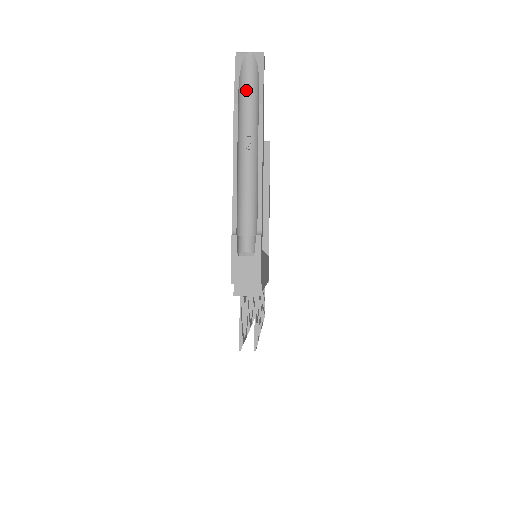
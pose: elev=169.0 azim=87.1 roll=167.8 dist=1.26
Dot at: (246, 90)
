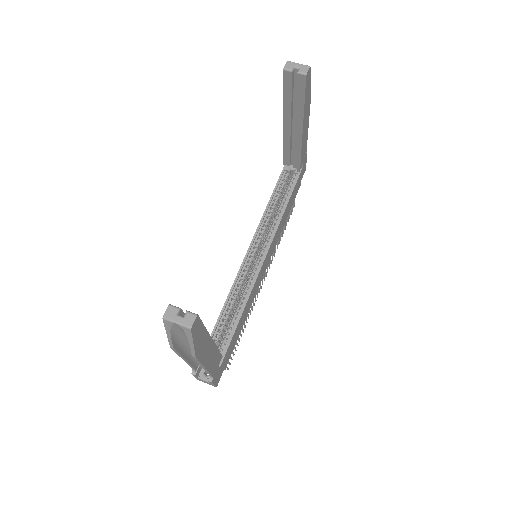
Dot at: (182, 334)
